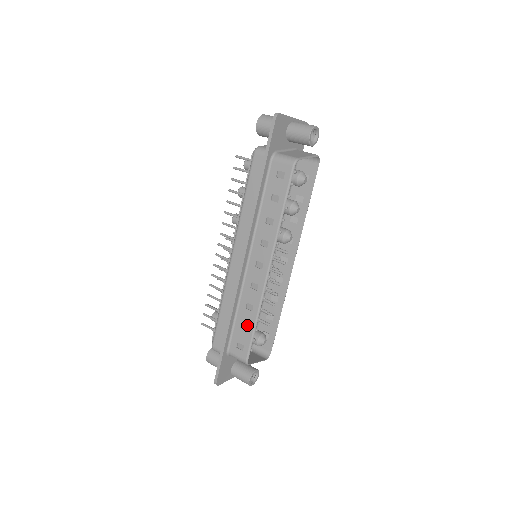
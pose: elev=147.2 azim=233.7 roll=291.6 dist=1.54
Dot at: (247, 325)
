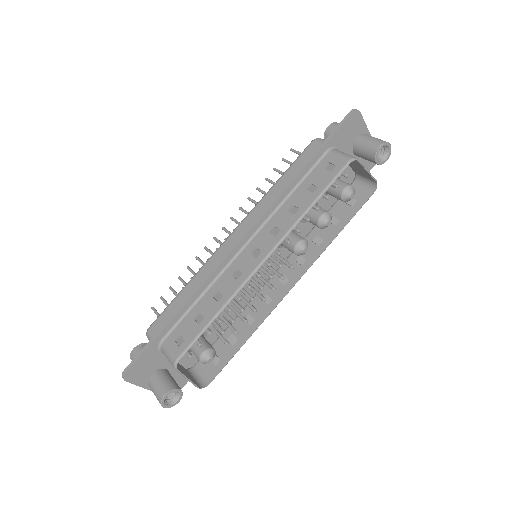
Dot at: (203, 317)
